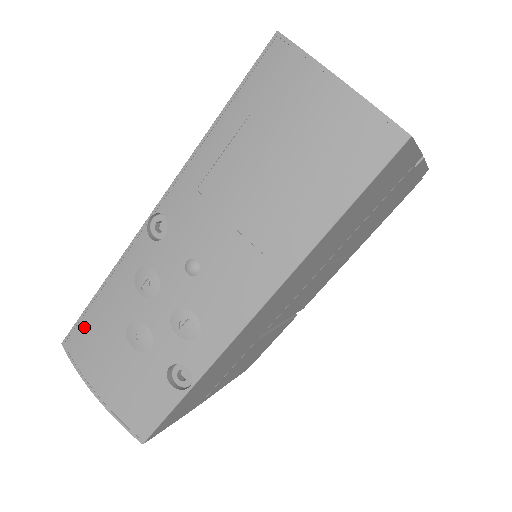
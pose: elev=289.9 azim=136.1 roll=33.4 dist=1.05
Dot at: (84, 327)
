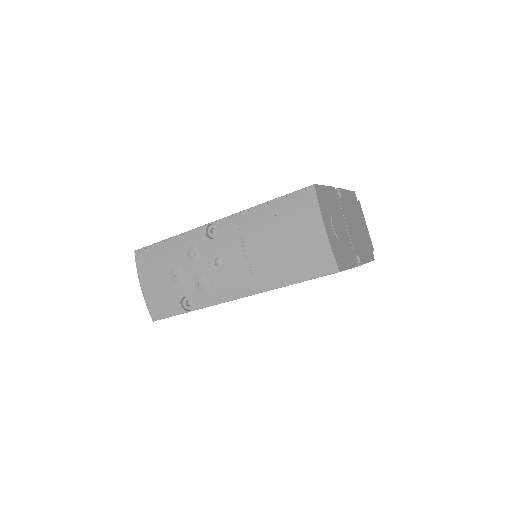
Dot at: (151, 252)
